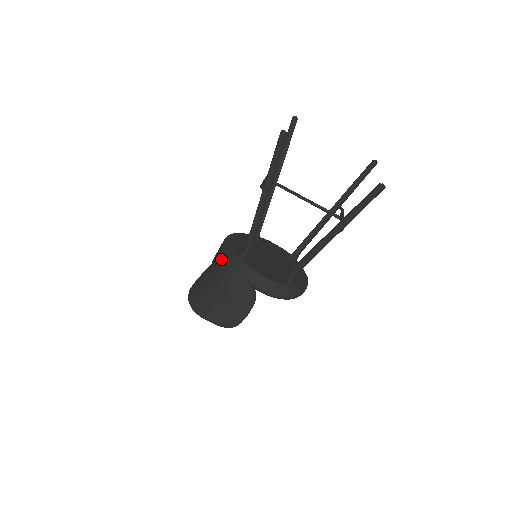
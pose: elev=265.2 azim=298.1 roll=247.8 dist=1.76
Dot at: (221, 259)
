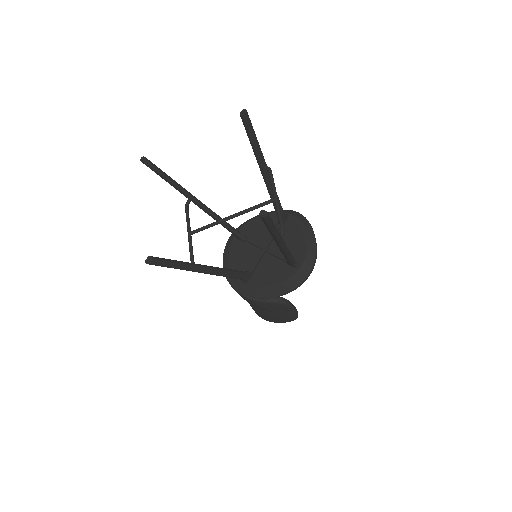
Dot at: occluded
